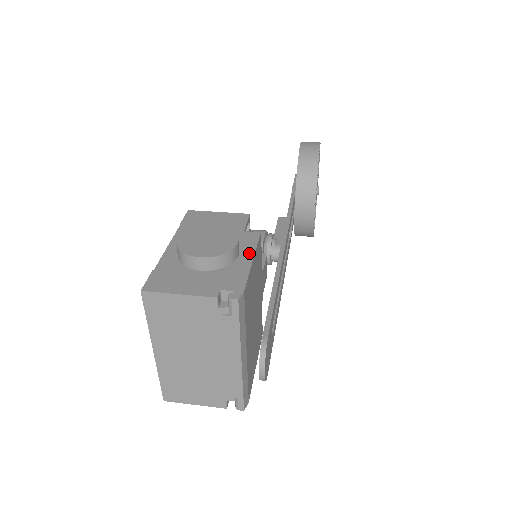
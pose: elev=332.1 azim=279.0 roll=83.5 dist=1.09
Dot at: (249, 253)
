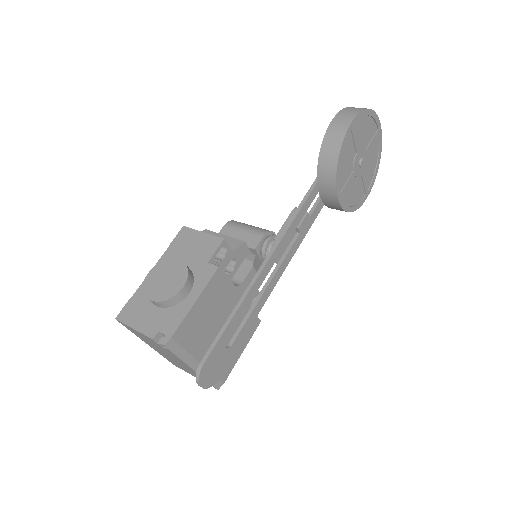
Dot at: (196, 293)
